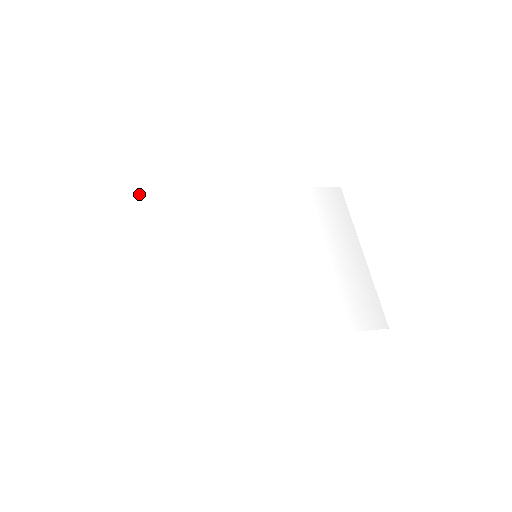
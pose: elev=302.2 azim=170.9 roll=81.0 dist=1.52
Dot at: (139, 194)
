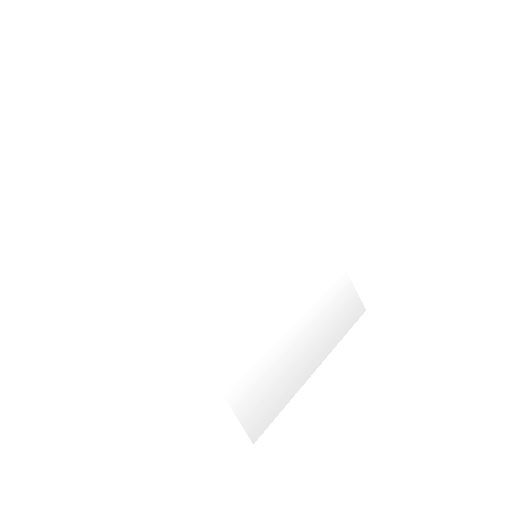
Dot at: (257, 100)
